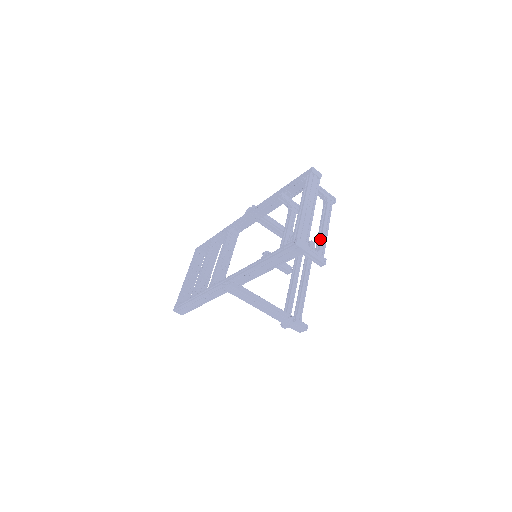
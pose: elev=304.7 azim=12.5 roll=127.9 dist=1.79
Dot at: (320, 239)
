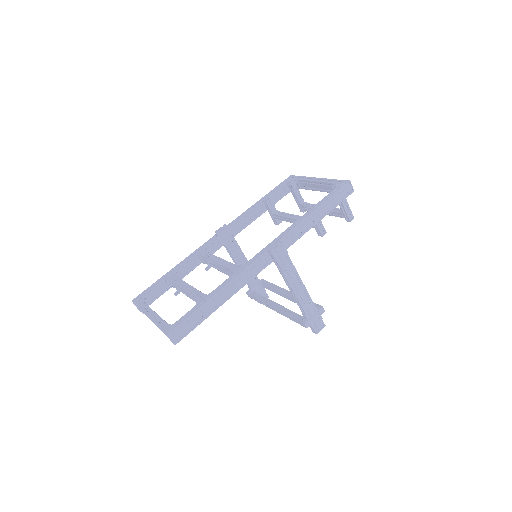
Dot at: (334, 208)
